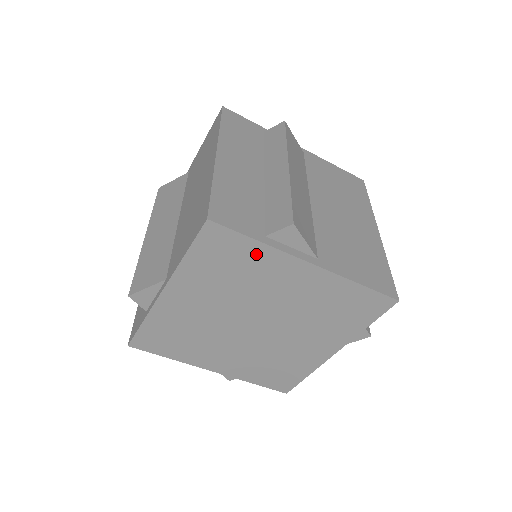
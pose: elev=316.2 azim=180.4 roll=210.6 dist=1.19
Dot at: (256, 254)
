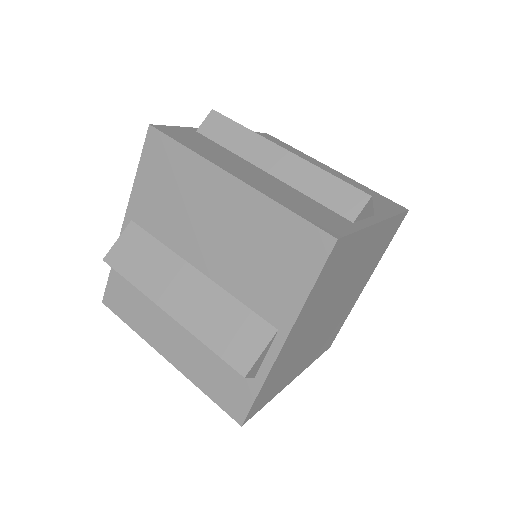
Dot at: (355, 244)
